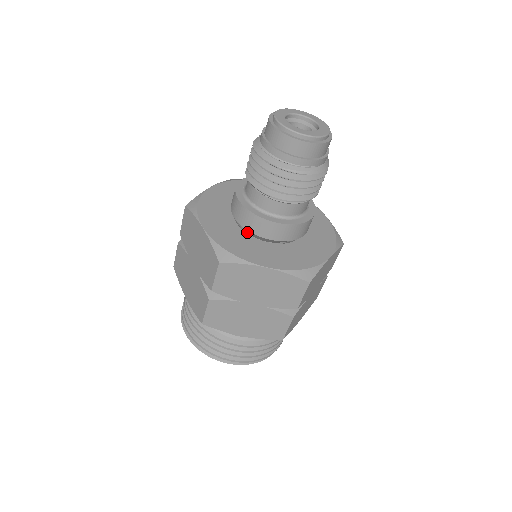
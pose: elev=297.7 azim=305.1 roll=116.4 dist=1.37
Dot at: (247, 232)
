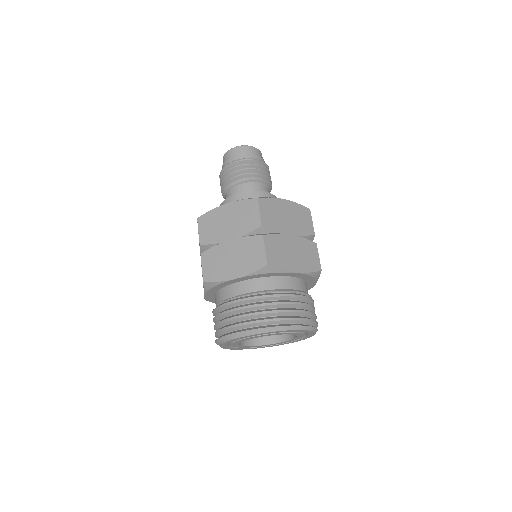
Dot at: occluded
